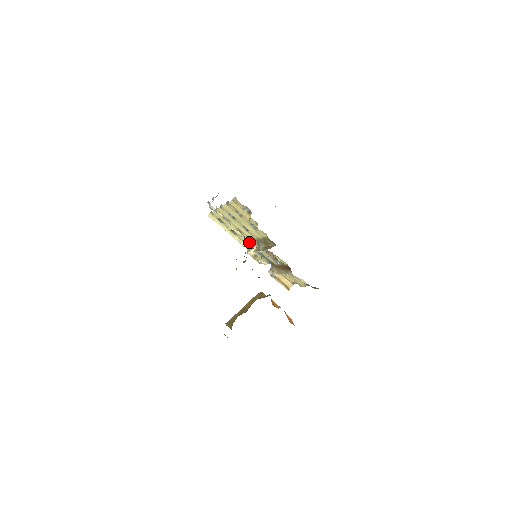
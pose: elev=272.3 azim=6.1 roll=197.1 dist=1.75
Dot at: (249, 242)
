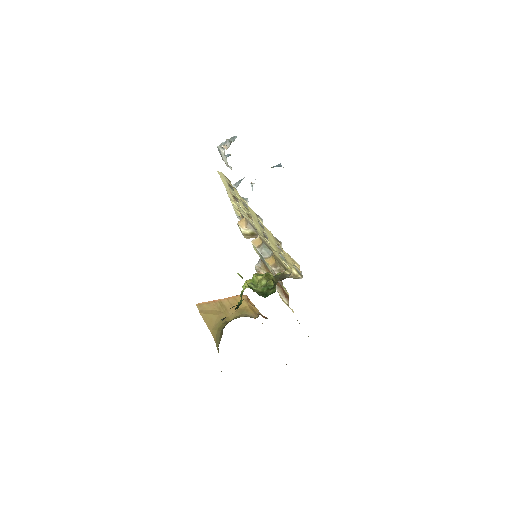
Dot at: (247, 219)
